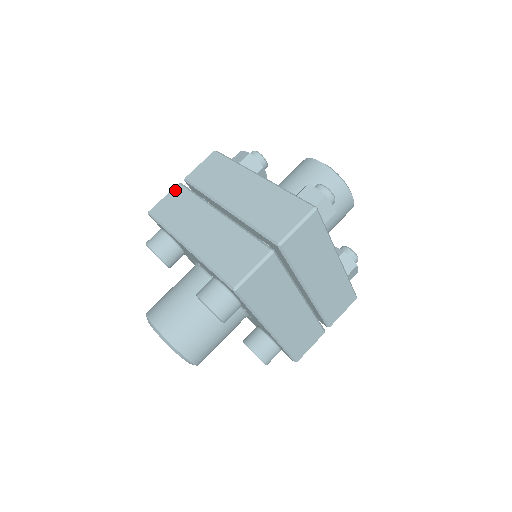
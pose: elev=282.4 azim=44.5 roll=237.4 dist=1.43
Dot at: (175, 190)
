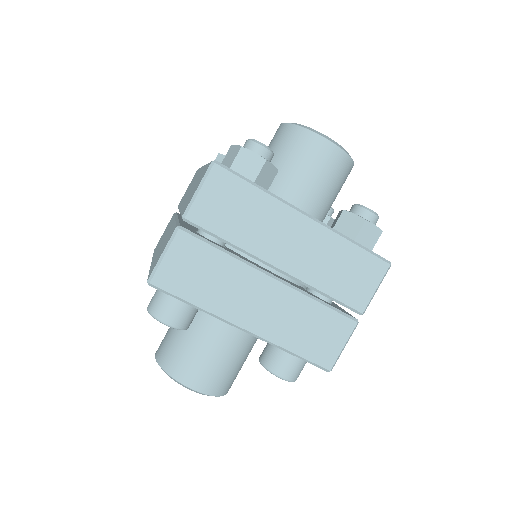
Dot at: (179, 243)
